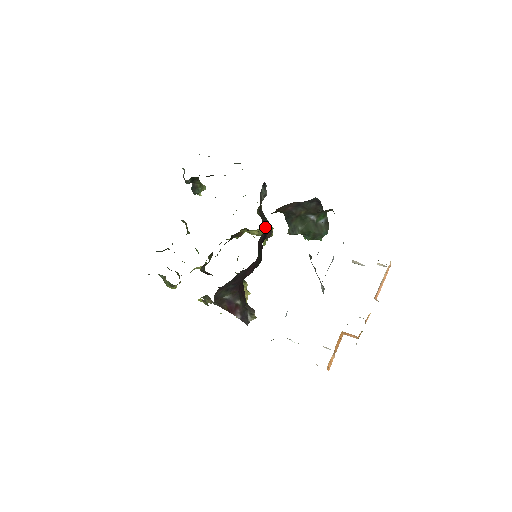
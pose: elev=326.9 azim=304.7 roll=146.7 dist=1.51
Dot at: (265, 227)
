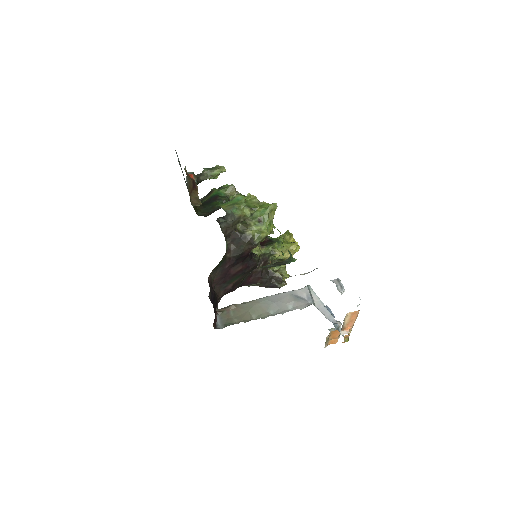
Dot at: (238, 251)
